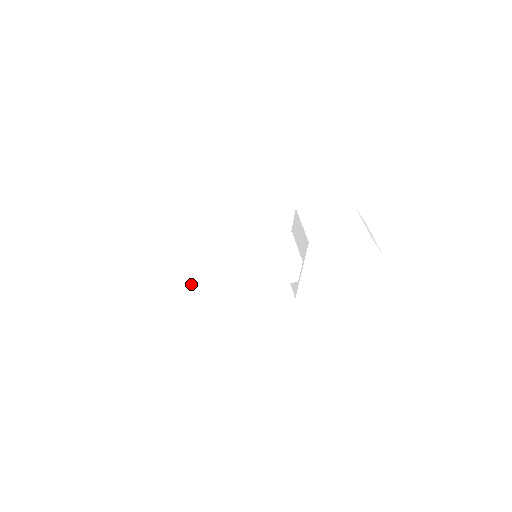
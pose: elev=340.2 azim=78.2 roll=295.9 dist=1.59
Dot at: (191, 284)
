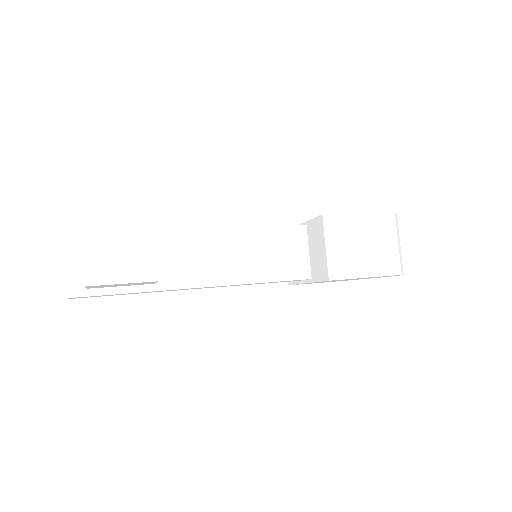
Dot at: (171, 290)
